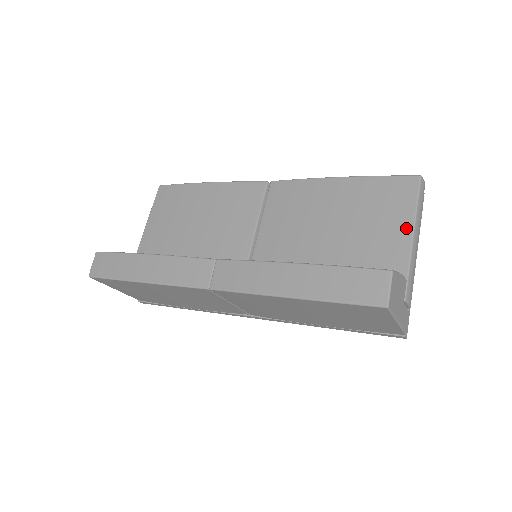
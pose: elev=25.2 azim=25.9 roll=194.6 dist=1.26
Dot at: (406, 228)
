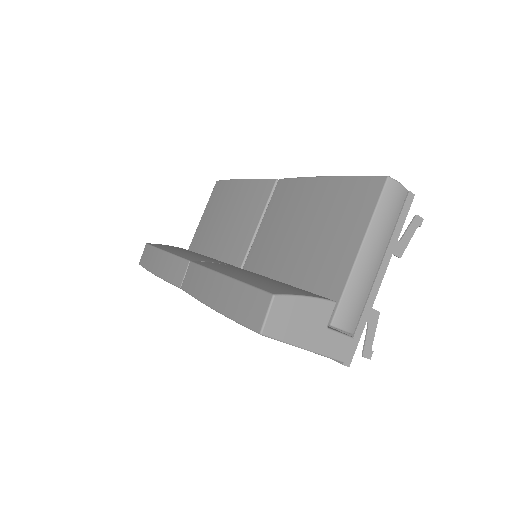
Dot at: (355, 241)
